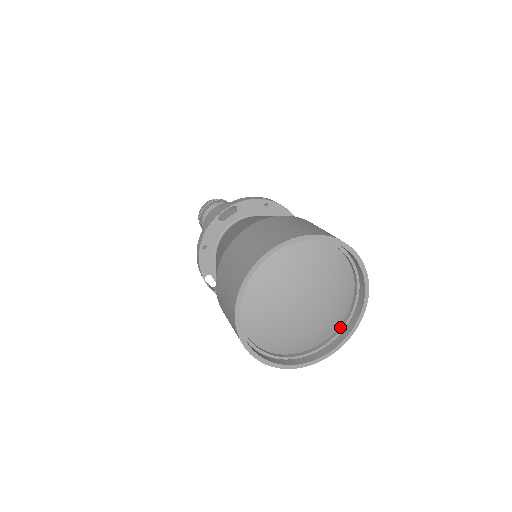
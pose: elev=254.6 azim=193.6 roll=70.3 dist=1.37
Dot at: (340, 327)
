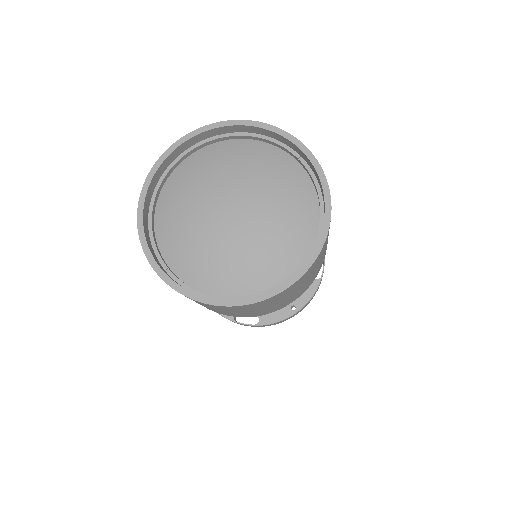
Dot at: (249, 296)
